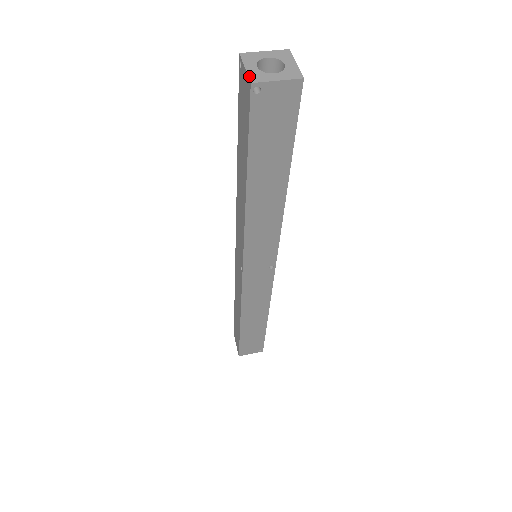
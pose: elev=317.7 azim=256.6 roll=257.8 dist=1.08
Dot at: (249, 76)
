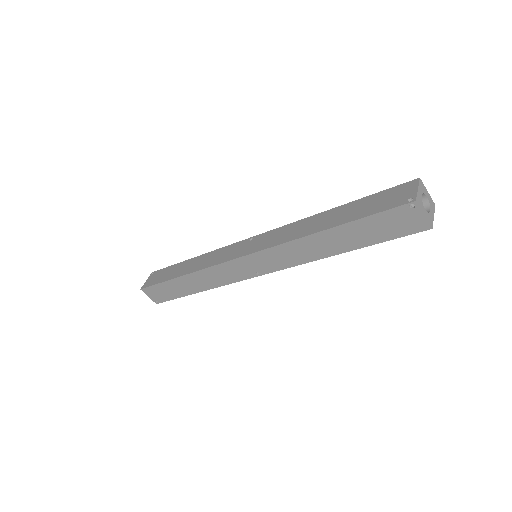
Dot at: (429, 223)
